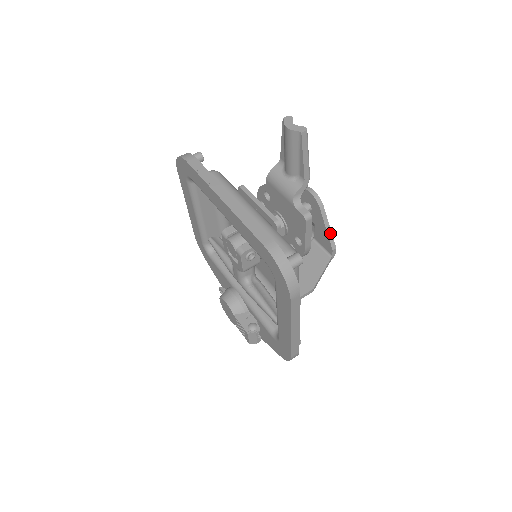
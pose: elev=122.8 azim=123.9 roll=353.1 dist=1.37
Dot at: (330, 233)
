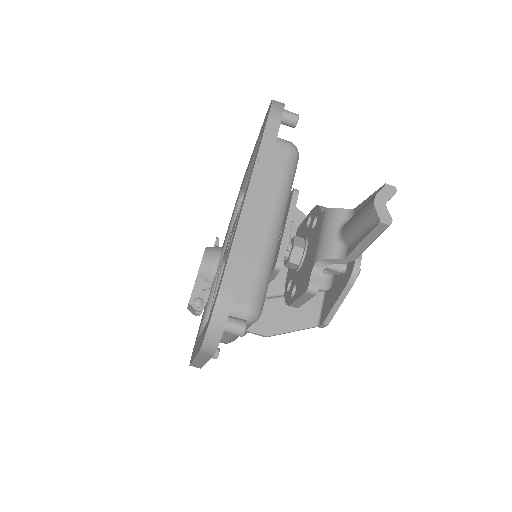
Dot at: (335, 310)
